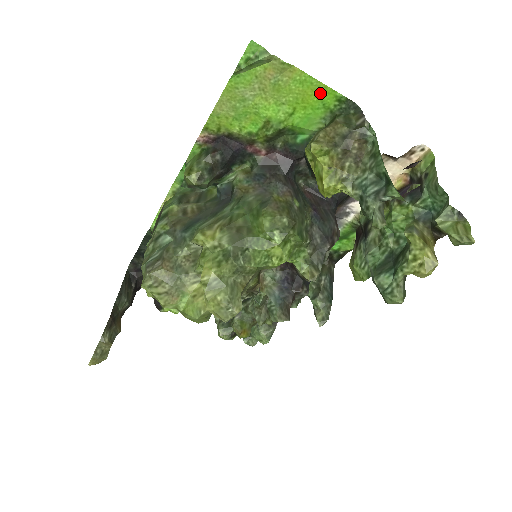
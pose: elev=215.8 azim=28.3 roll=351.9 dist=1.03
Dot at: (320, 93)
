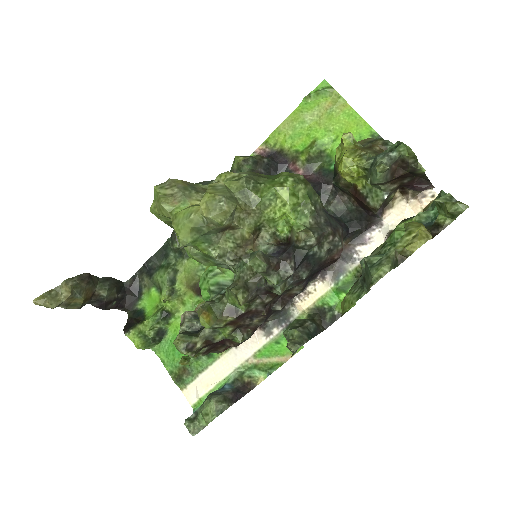
Dot at: (360, 127)
